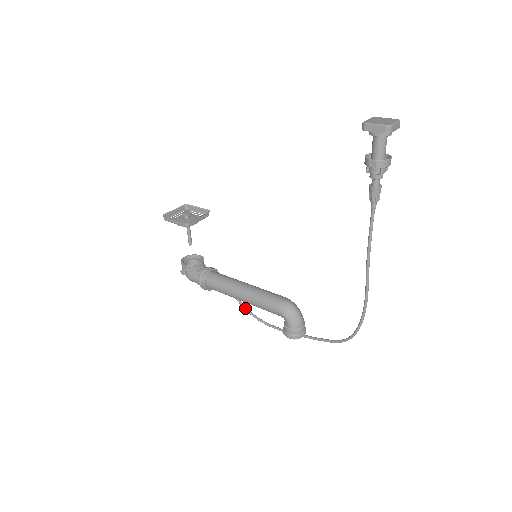
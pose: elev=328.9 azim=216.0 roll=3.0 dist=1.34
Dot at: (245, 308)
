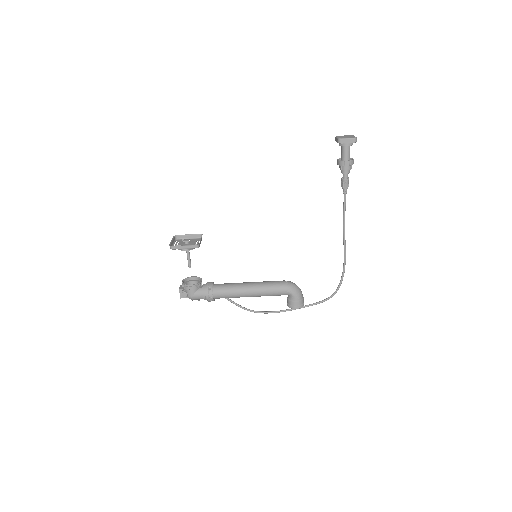
Dot at: (242, 307)
